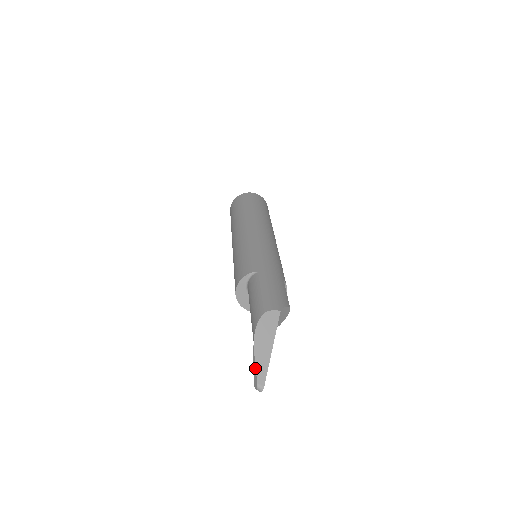
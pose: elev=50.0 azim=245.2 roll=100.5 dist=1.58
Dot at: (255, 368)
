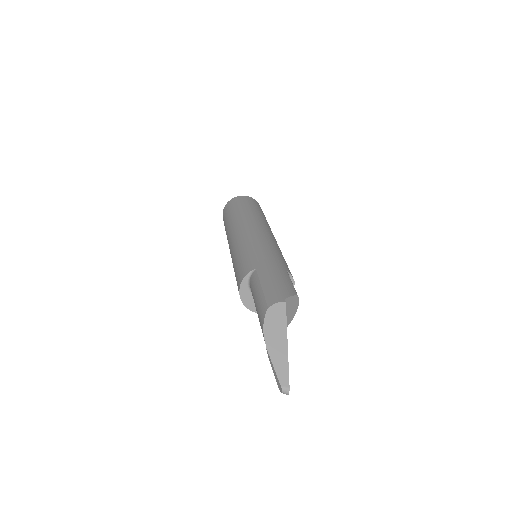
Dot at: (274, 370)
